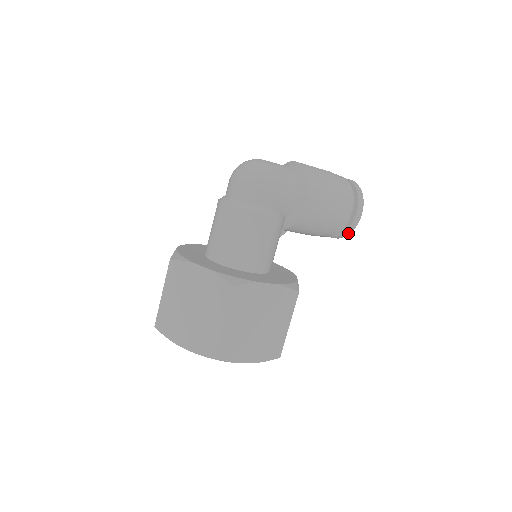
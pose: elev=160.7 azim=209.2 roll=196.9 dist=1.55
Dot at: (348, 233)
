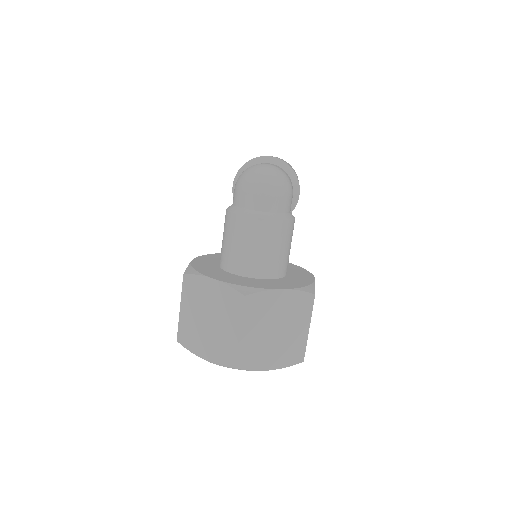
Dot at: occluded
